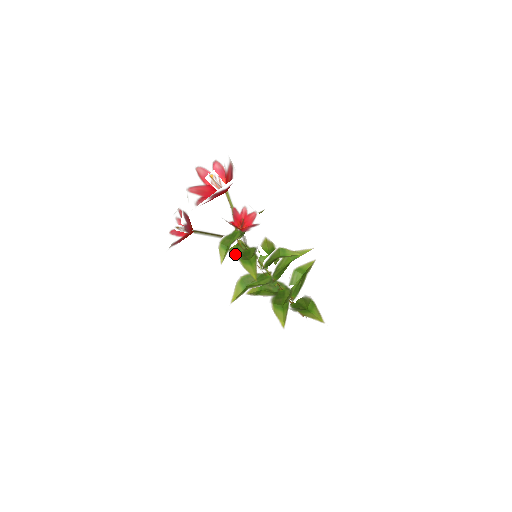
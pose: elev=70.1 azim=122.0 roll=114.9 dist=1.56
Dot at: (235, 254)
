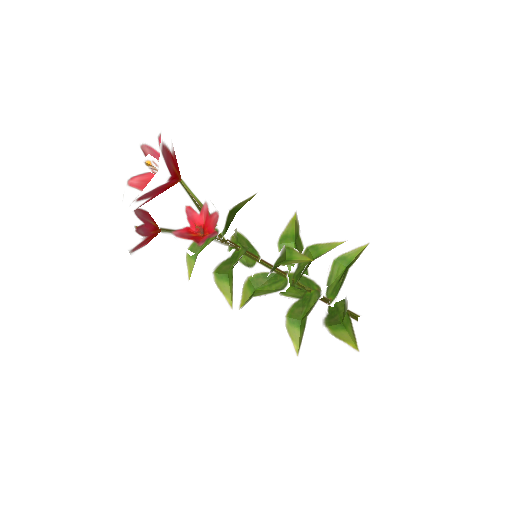
Dot at: occluded
